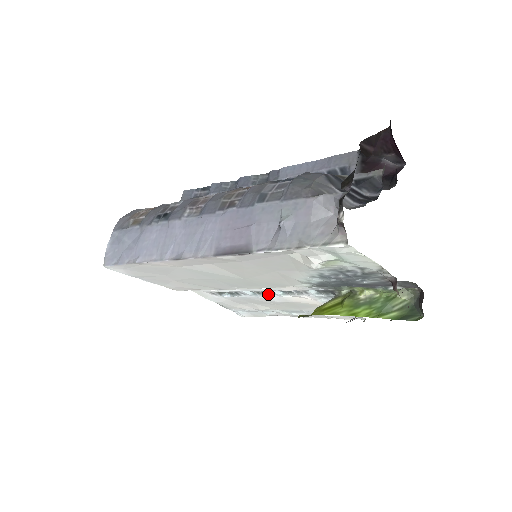
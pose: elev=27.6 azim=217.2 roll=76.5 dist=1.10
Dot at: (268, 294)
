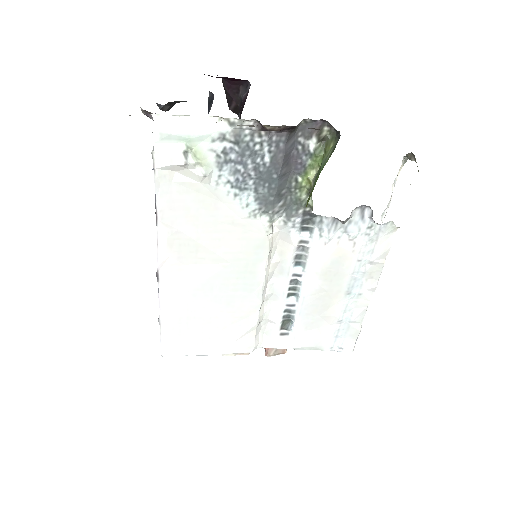
Dot at: (299, 282)
